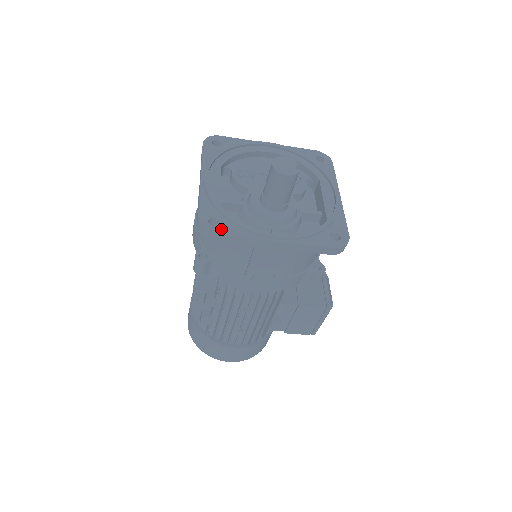
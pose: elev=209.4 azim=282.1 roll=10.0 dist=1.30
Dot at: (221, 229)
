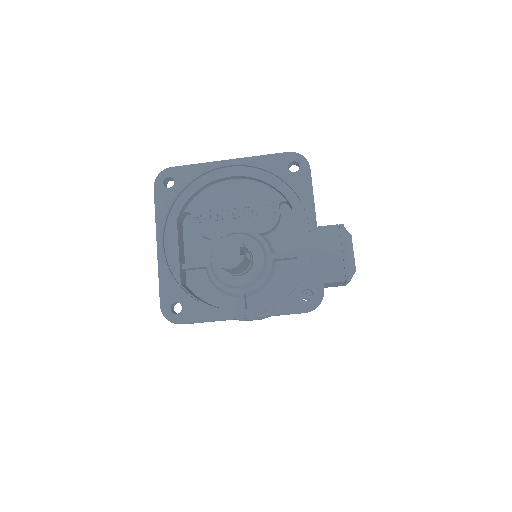
Dot at: (184, 316)
